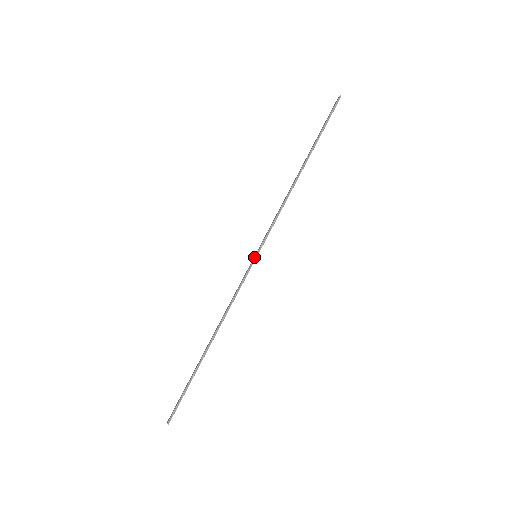
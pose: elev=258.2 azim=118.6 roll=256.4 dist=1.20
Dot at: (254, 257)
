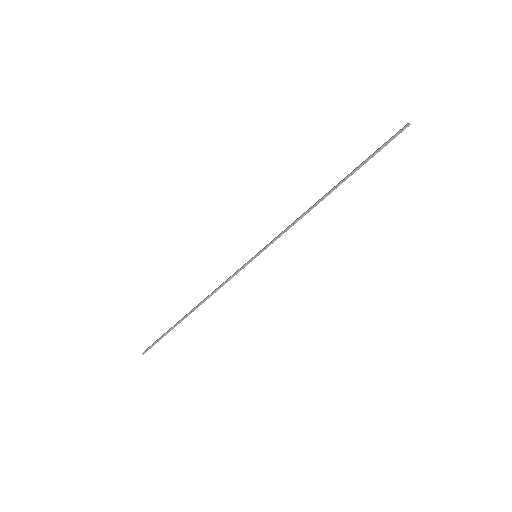
Dot at: (253, 257)
